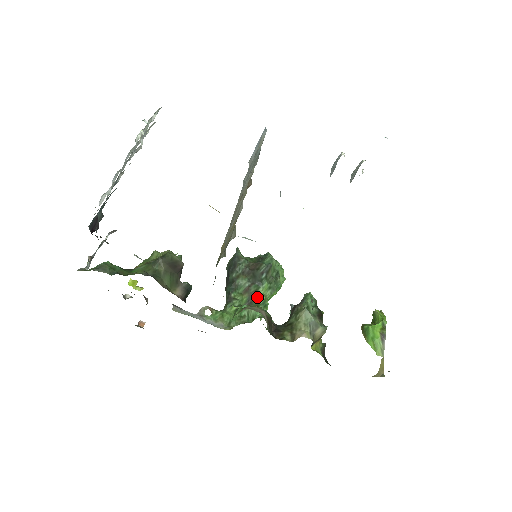
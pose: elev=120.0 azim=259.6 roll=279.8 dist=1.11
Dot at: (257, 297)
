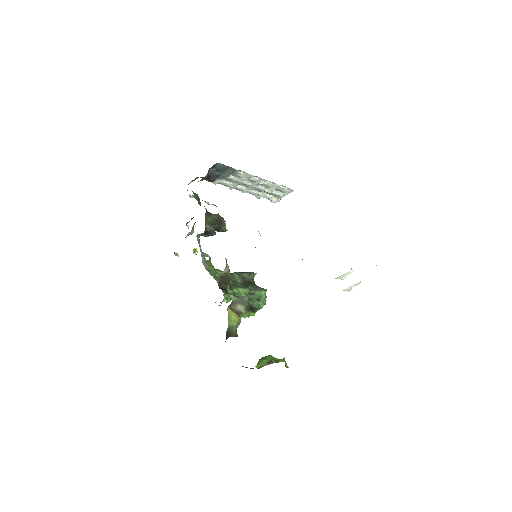
Dot at: (235, 288)
